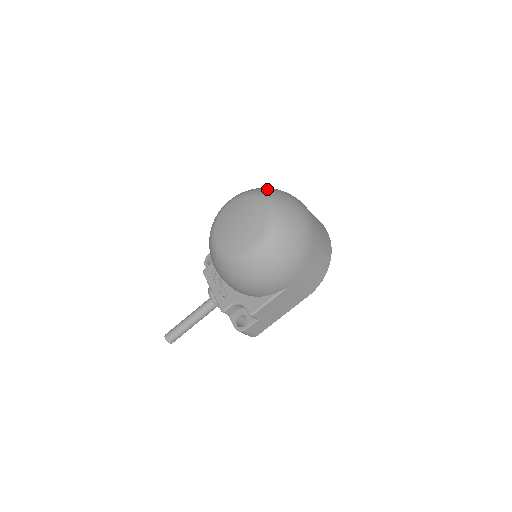
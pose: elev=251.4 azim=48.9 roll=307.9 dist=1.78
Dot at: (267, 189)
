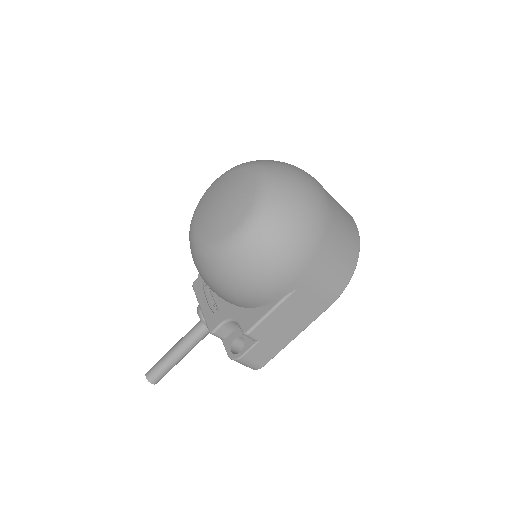
Dot at: occluded
